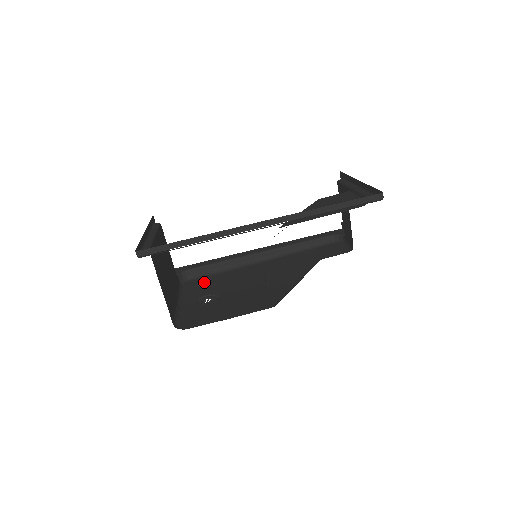
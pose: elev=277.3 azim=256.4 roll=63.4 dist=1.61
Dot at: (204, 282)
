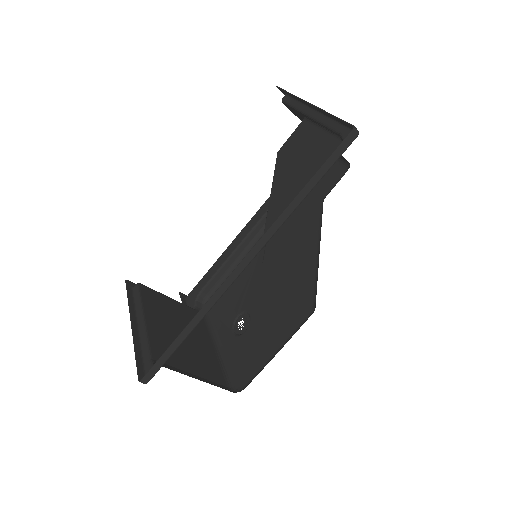
Dot at: (224, 296)
